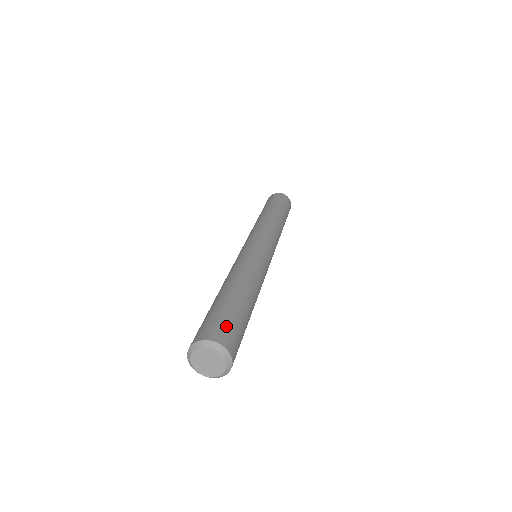
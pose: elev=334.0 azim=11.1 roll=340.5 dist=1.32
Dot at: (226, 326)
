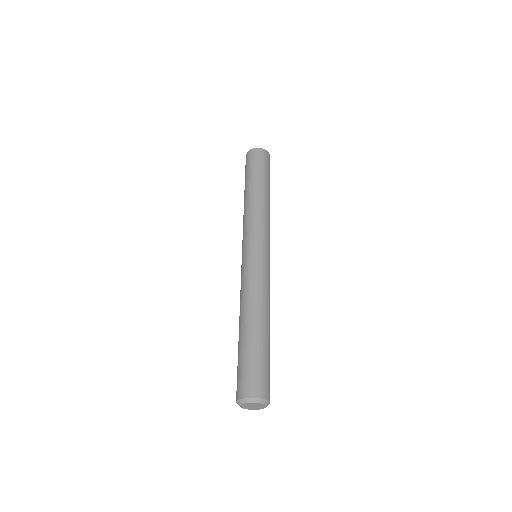
Dot at: (248, 376)
